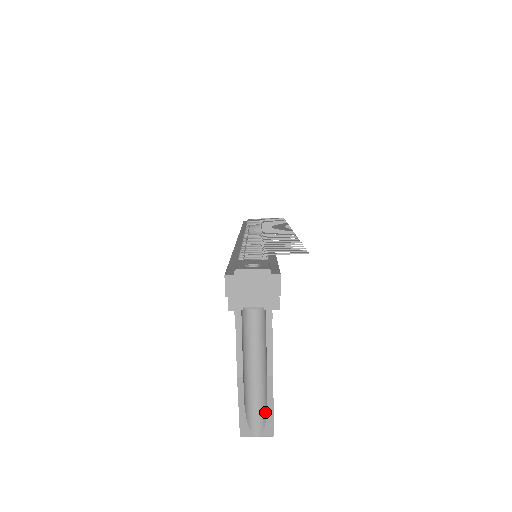
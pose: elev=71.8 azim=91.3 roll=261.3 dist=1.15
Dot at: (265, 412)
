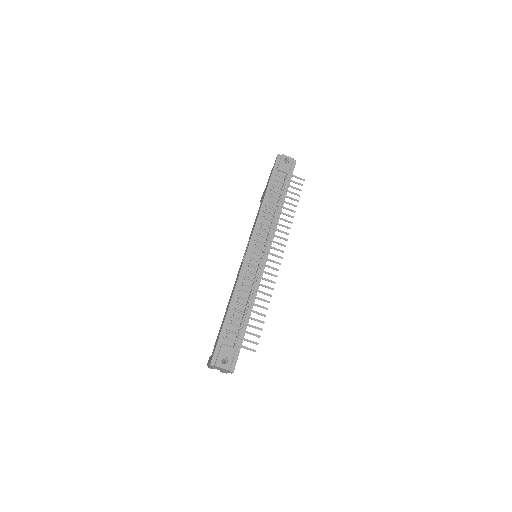
Dot at: occluded
